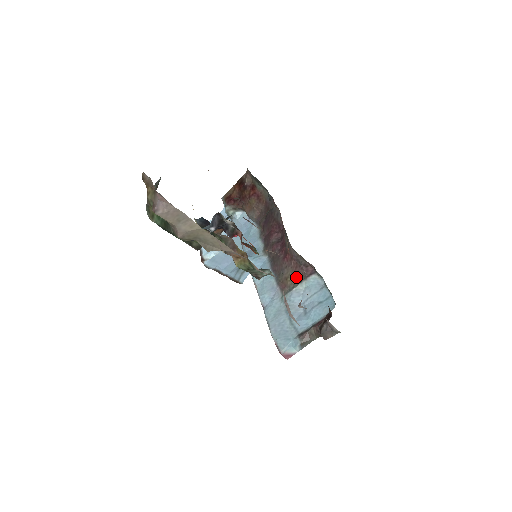
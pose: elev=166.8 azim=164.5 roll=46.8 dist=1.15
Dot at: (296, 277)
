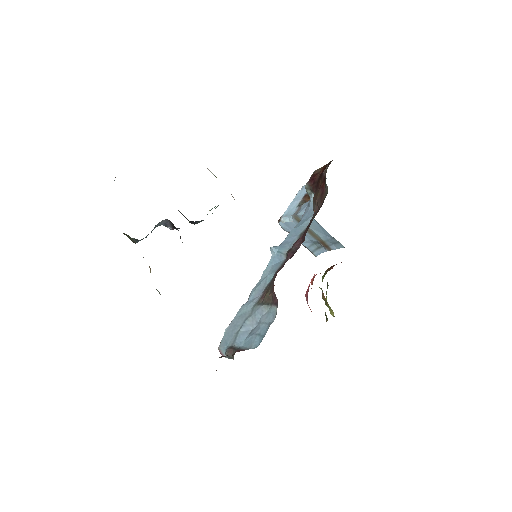
Dot at: (270, 297)
